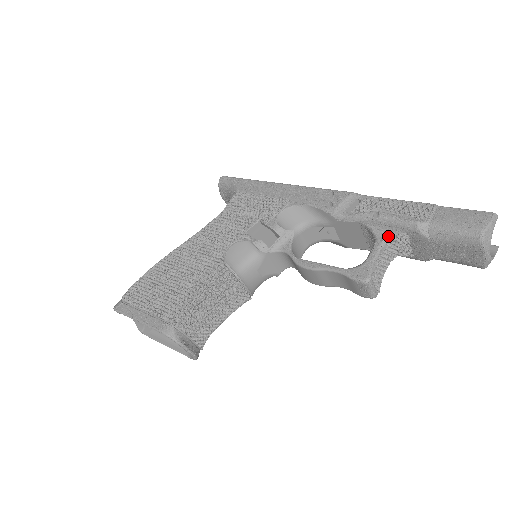
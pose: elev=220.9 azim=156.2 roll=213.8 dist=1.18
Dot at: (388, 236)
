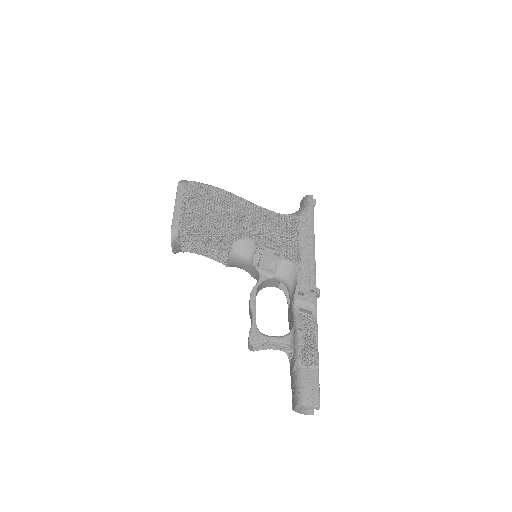
Dot at: (289, 343)
